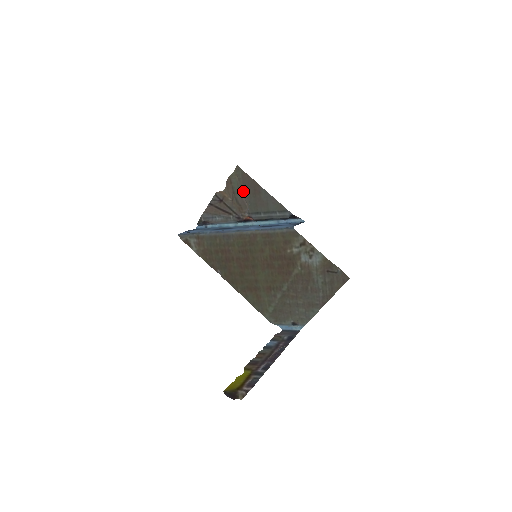
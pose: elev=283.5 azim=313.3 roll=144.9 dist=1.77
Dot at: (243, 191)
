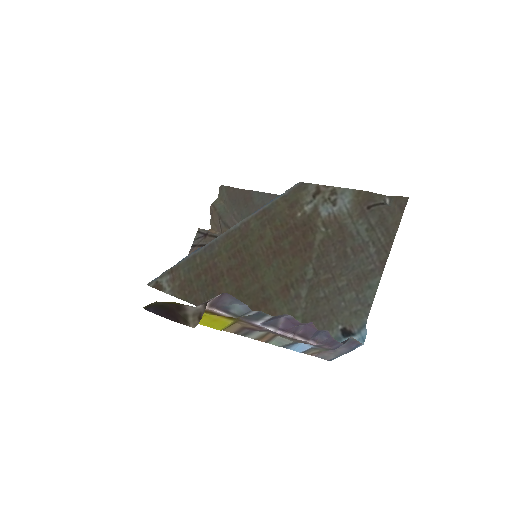
Dot at: (231, 210)
